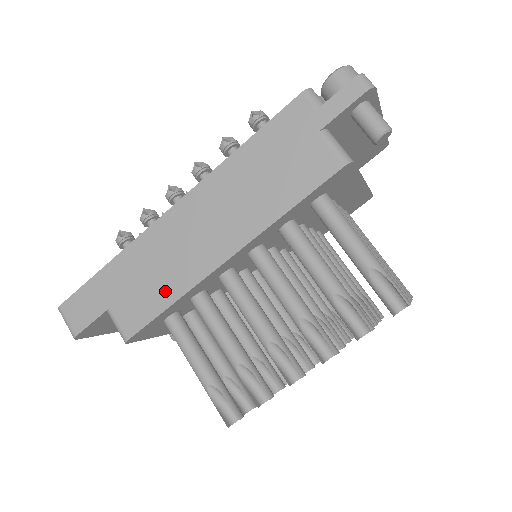
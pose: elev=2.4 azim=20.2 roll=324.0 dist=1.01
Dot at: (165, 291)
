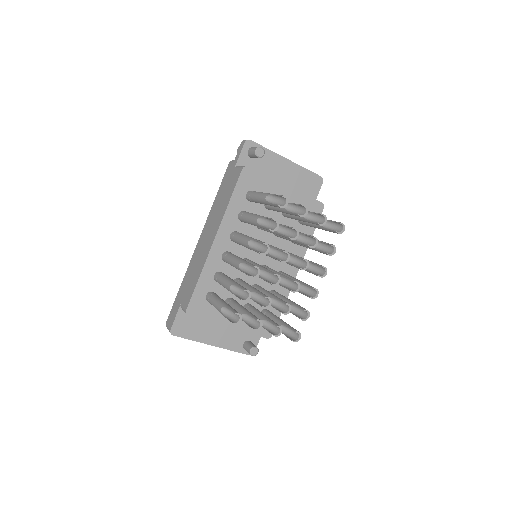
Dot at: (197, 275)
